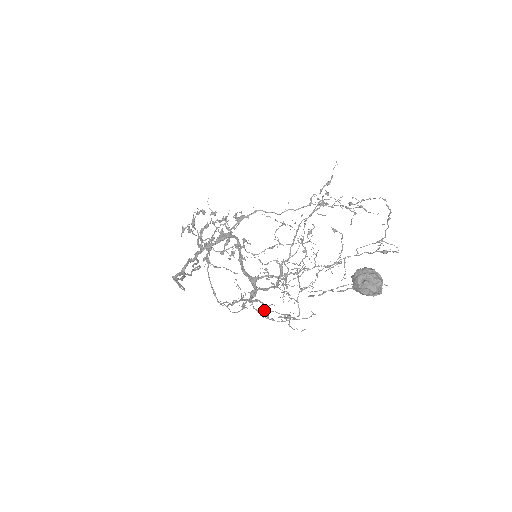
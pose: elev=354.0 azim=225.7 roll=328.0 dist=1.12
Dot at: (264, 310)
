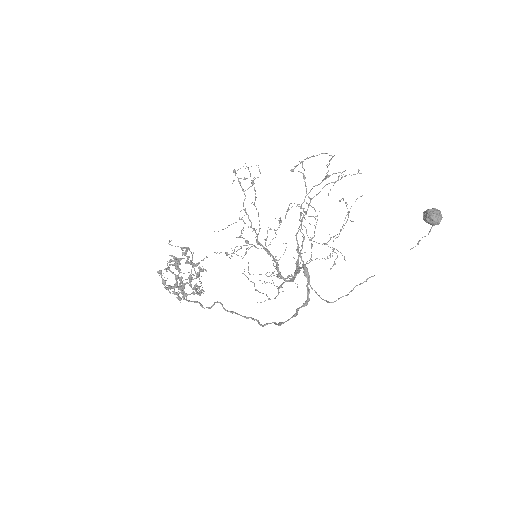
Dot at: occluded
